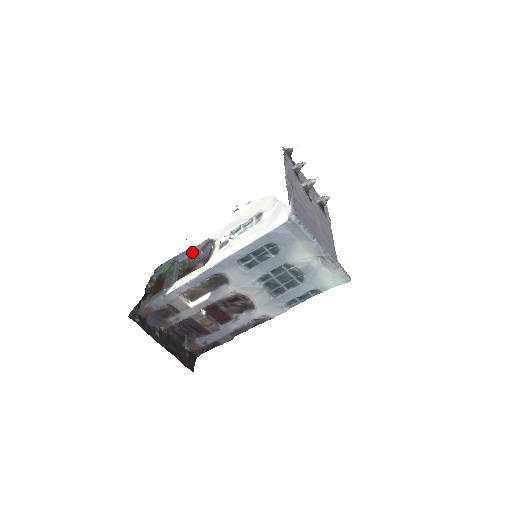
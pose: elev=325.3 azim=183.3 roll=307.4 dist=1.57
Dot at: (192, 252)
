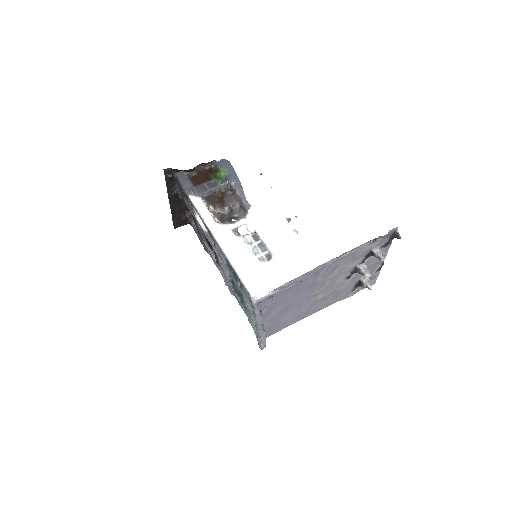
Dot at: (240, 193)
